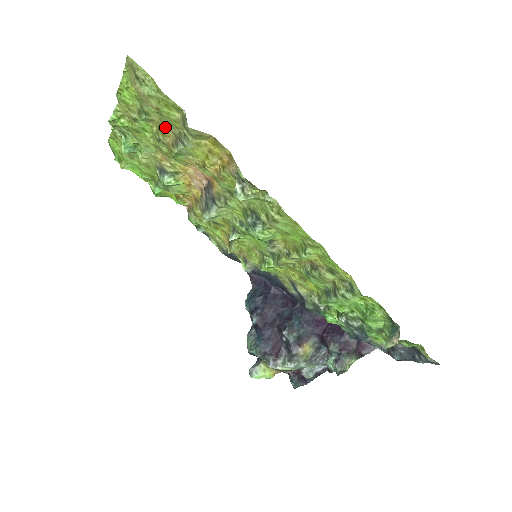
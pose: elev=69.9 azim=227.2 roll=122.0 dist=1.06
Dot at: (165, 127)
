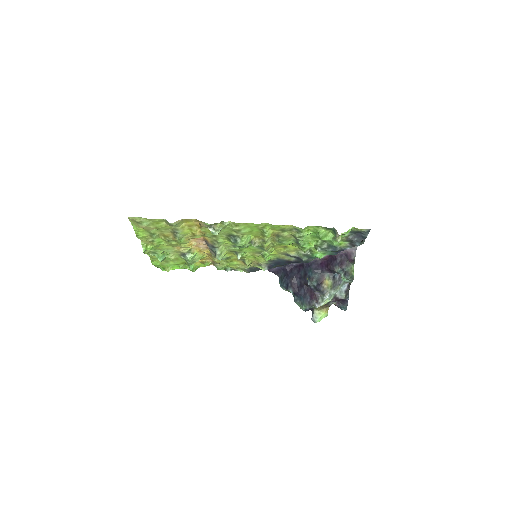
Dot at: (165, 233)
